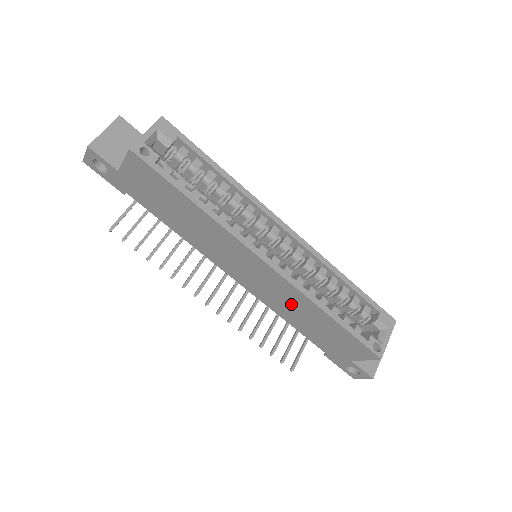
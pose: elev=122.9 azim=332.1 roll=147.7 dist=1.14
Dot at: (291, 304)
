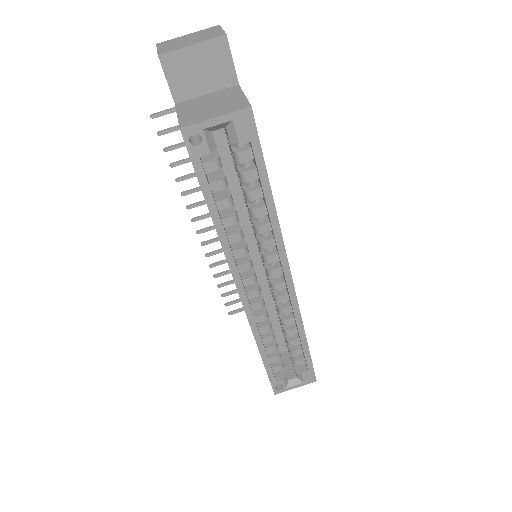
Dot at: occluded
